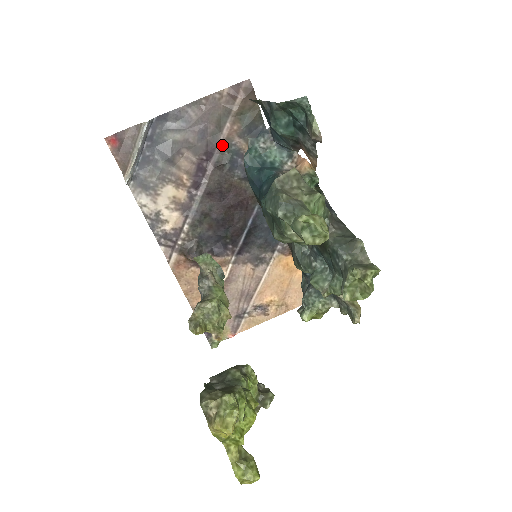
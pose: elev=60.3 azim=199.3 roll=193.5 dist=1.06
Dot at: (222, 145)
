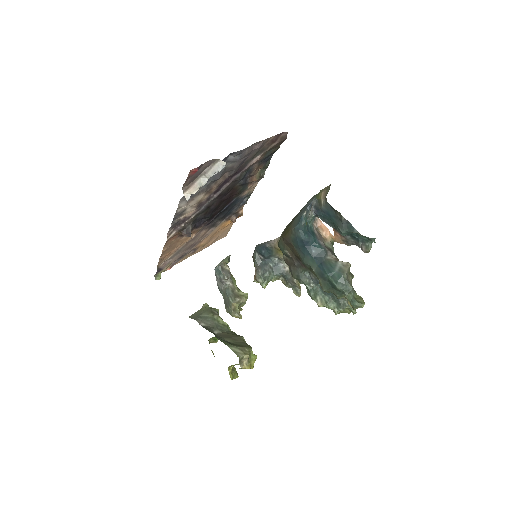
Dot at: (247, 168)
